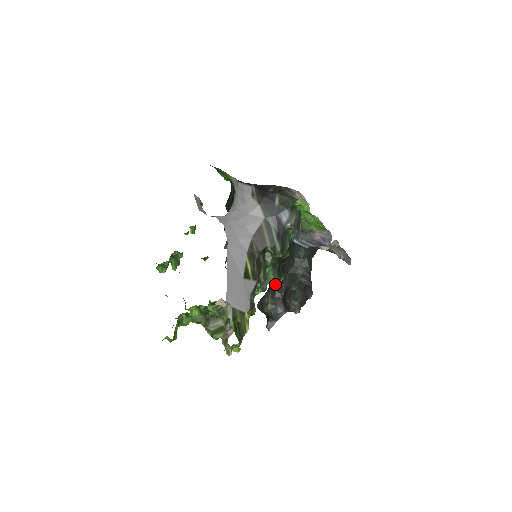
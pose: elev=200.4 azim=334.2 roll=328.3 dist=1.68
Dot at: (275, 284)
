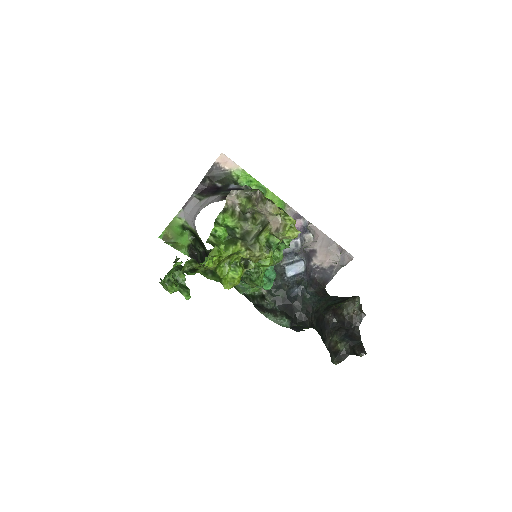
Dot at: occluded
